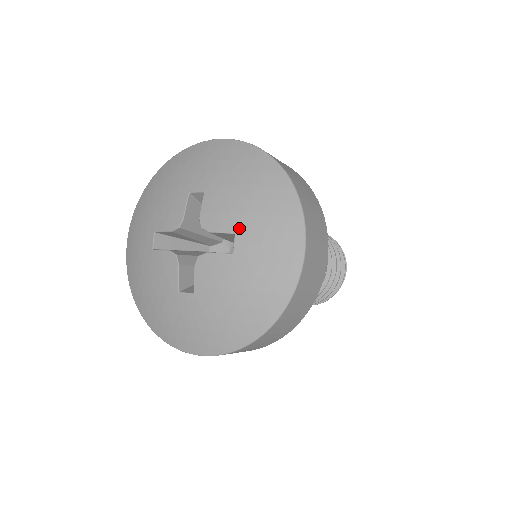
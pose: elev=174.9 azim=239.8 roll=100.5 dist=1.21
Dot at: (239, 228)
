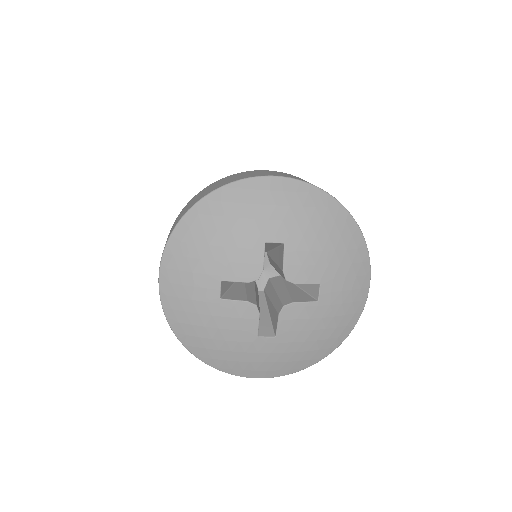
Dot at: (324, 279)
